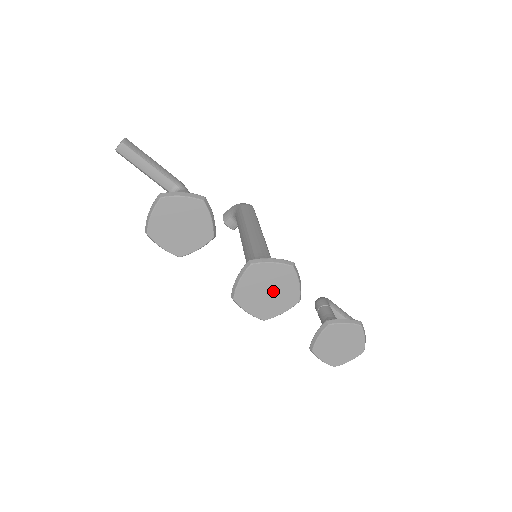
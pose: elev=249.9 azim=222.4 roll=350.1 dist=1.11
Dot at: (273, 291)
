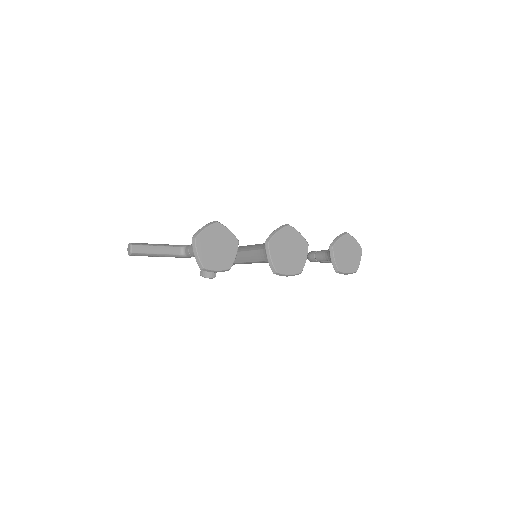
Dot at: (291, 249)
